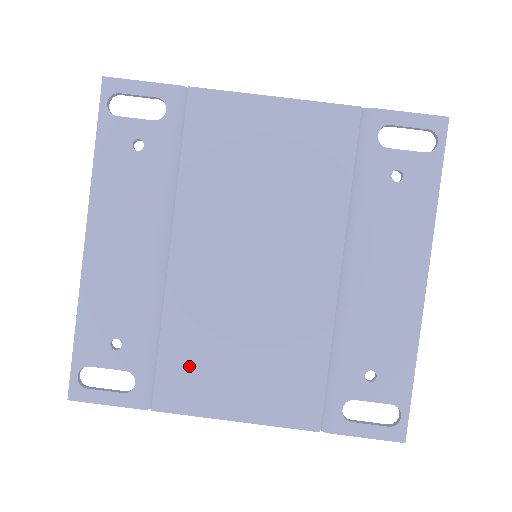
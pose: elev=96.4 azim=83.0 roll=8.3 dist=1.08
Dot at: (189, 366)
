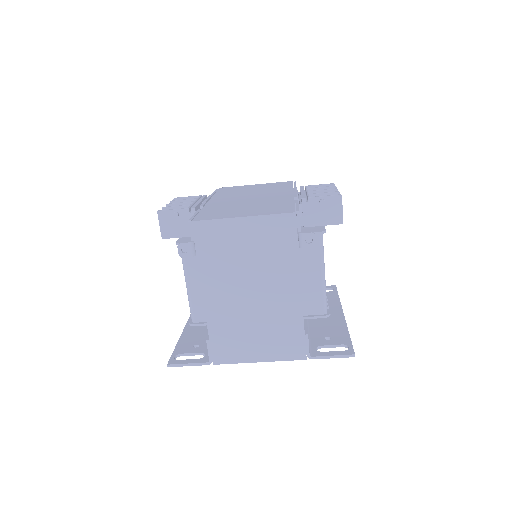
Dot at: occluded
